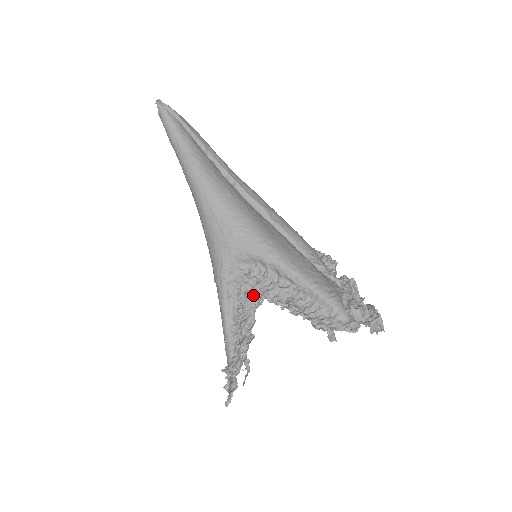
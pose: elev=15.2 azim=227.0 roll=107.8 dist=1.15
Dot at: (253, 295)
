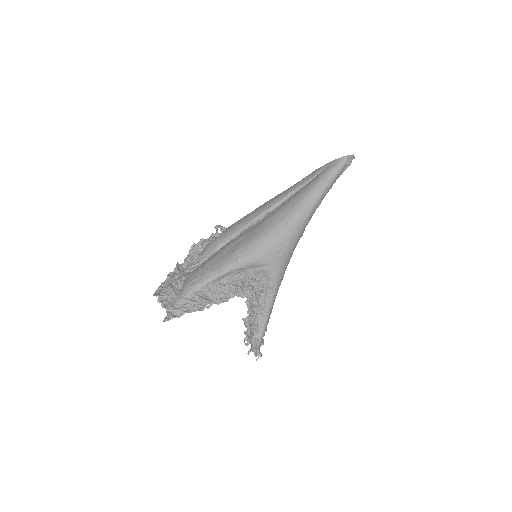
Dot at: (243, 287)
